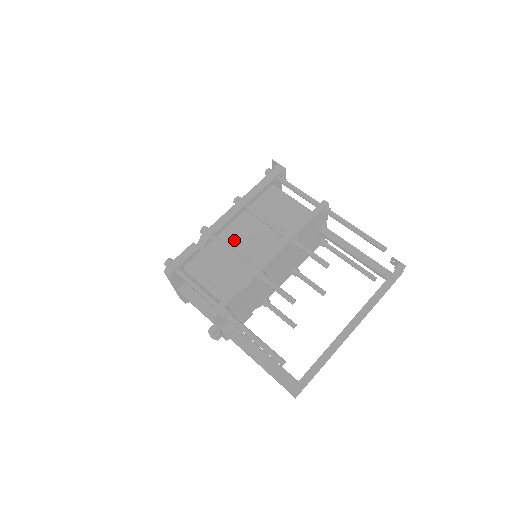
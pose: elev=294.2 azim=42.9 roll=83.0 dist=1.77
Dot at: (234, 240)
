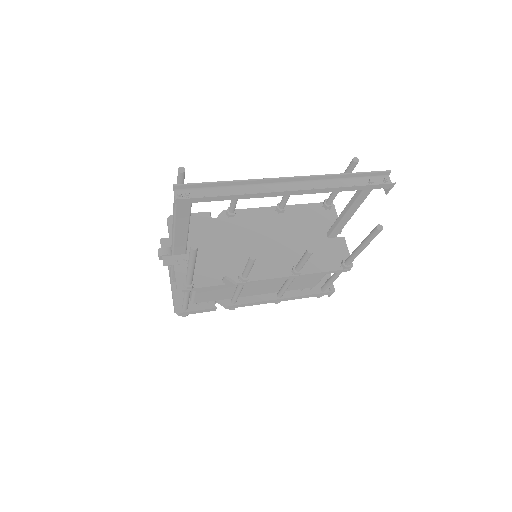
Dot at: occluded
